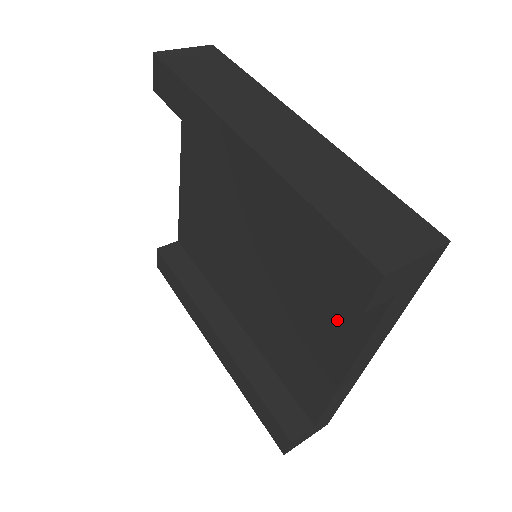
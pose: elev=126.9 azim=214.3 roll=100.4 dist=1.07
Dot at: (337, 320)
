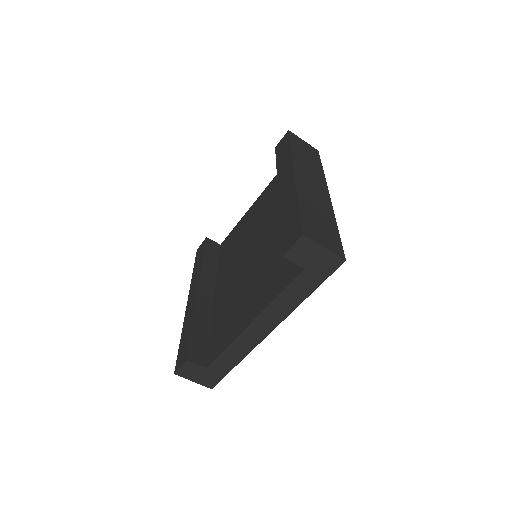
Dot at: (269, 288)
